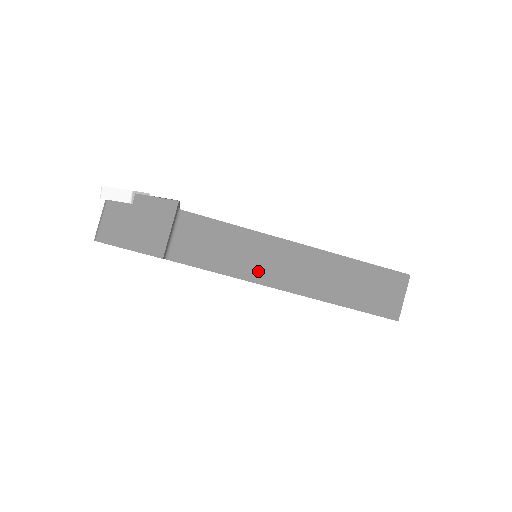
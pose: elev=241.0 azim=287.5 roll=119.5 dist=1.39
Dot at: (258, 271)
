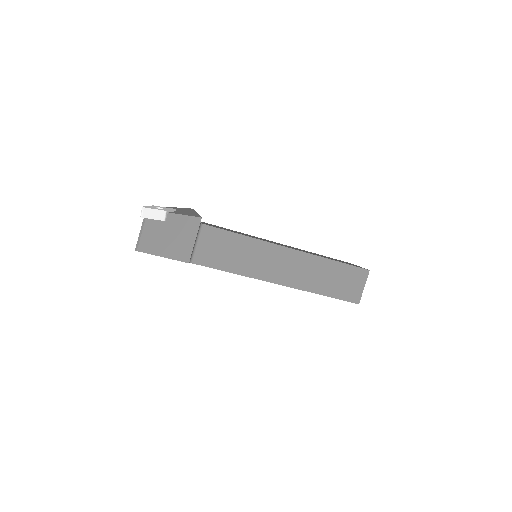
Dot at: (260, 270)
